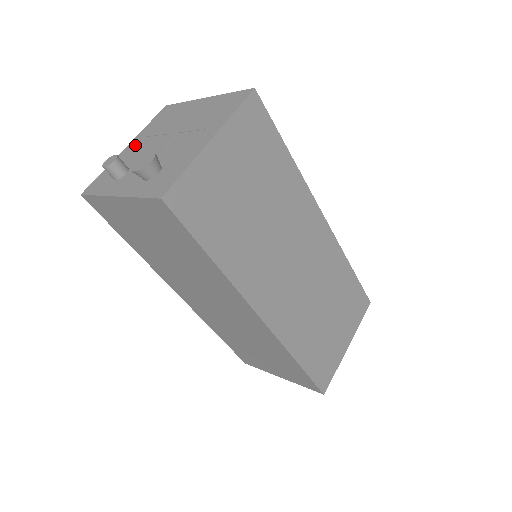
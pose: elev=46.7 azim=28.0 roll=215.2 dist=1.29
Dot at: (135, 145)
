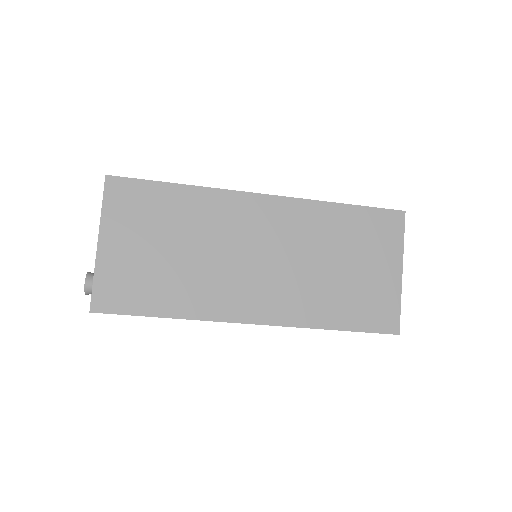
Dot at: occluded
